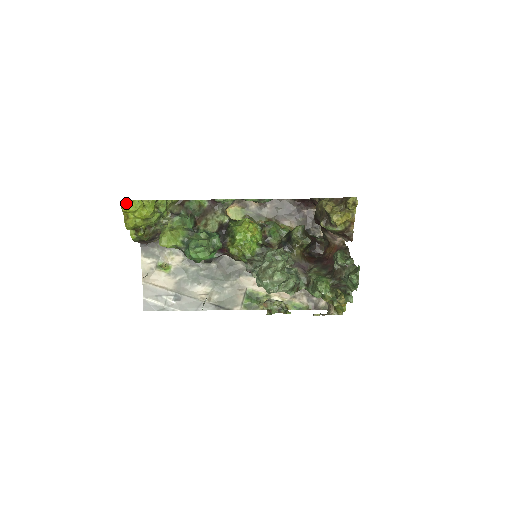
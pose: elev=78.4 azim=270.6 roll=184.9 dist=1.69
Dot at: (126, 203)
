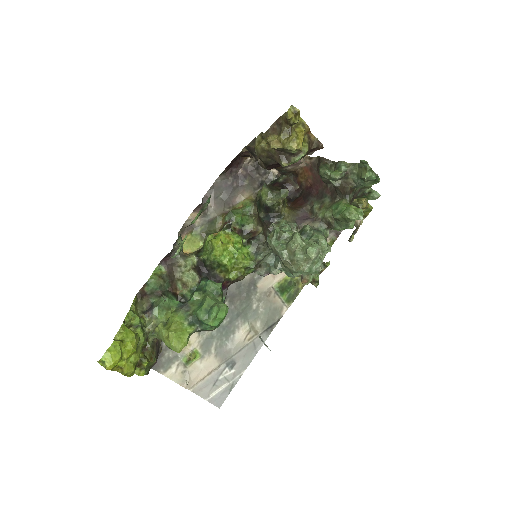
Dot at: (105, 361)
